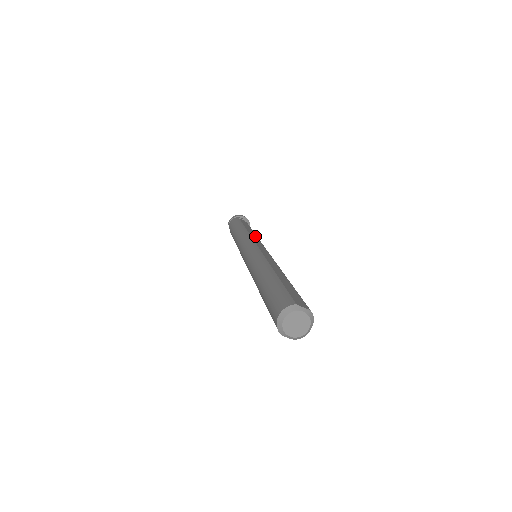
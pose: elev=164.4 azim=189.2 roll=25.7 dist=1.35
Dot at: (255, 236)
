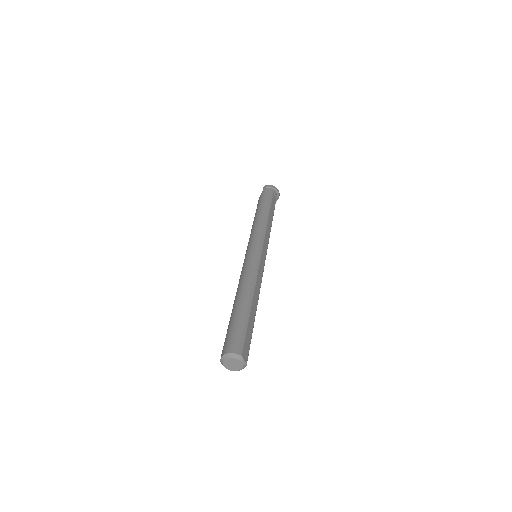
Dot at: (269, 232)
